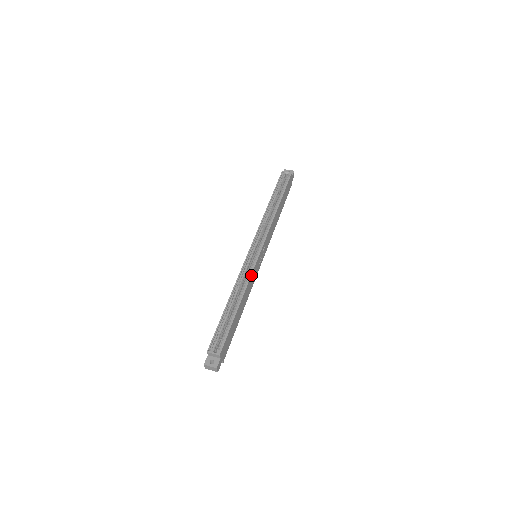
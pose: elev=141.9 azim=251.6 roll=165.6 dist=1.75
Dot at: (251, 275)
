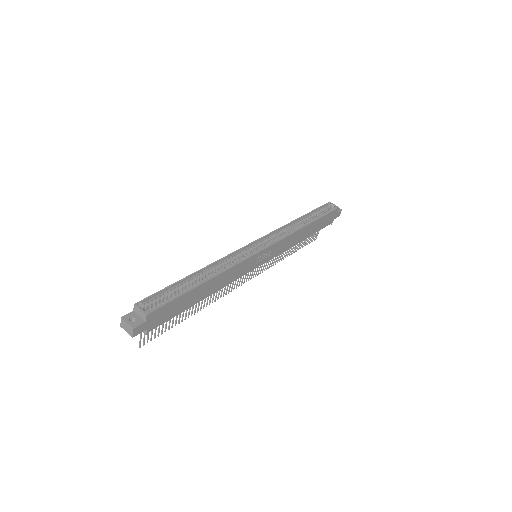
Dot at: (239, 263)
